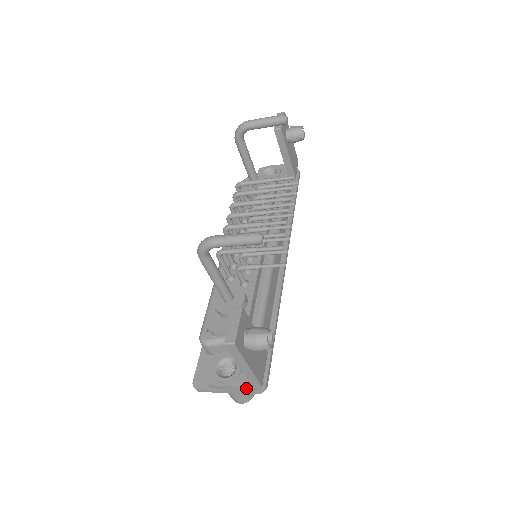
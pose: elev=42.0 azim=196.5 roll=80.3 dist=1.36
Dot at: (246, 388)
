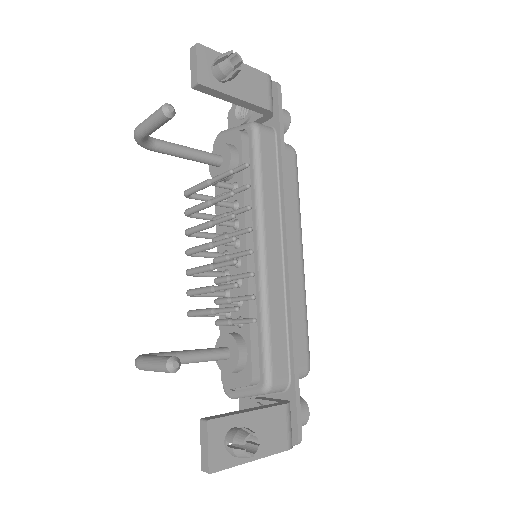
Dot at: occluded
